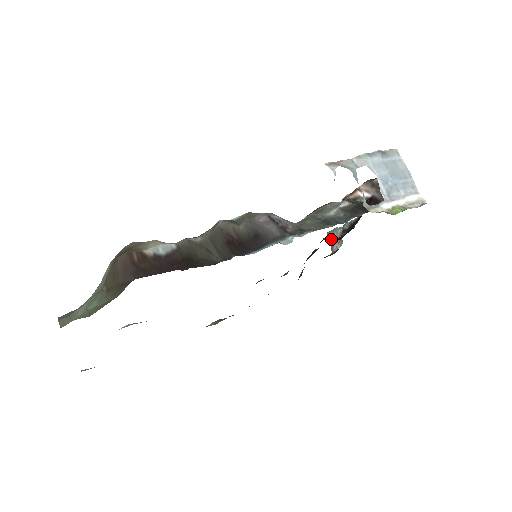
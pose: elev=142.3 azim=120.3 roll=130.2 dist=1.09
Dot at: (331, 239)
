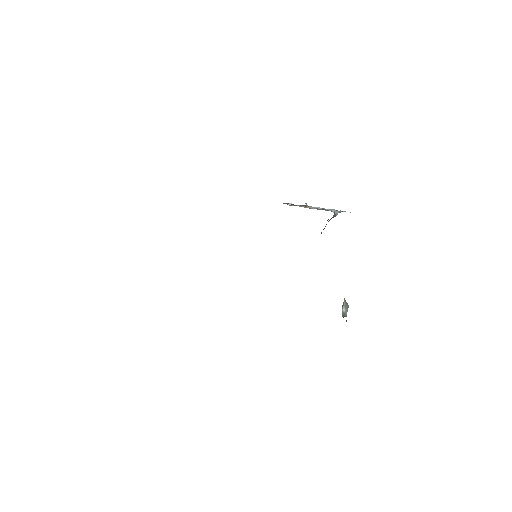
Dot at: (343, 314)
